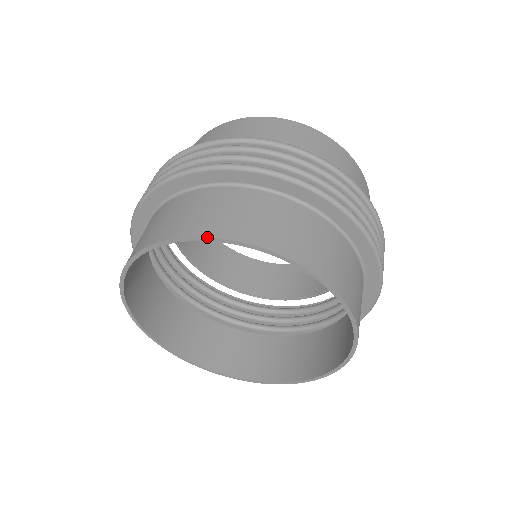
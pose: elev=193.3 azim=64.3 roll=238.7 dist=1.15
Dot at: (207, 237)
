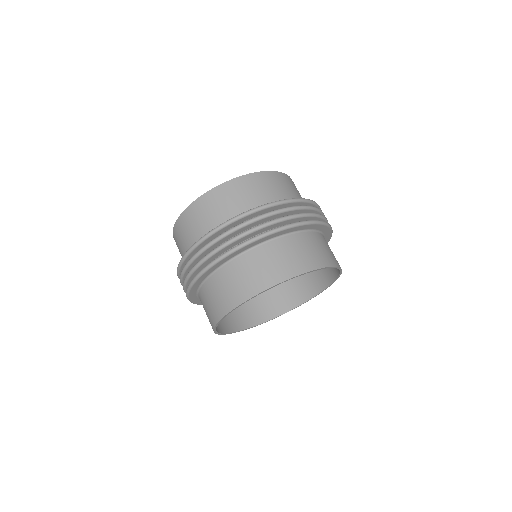
Dot at: (322, 268)
